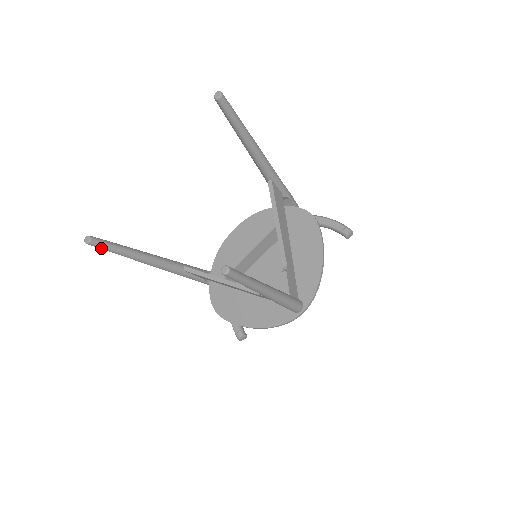
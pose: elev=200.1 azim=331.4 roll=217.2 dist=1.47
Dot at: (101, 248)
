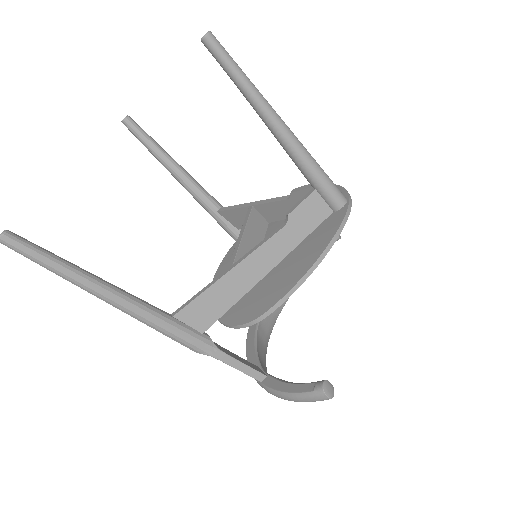
Dot at: (27, 248)
